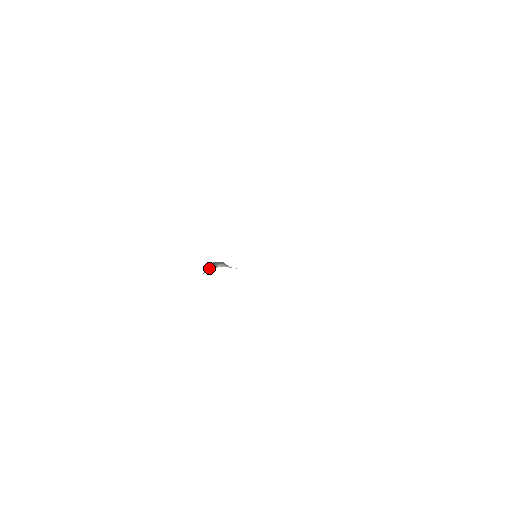
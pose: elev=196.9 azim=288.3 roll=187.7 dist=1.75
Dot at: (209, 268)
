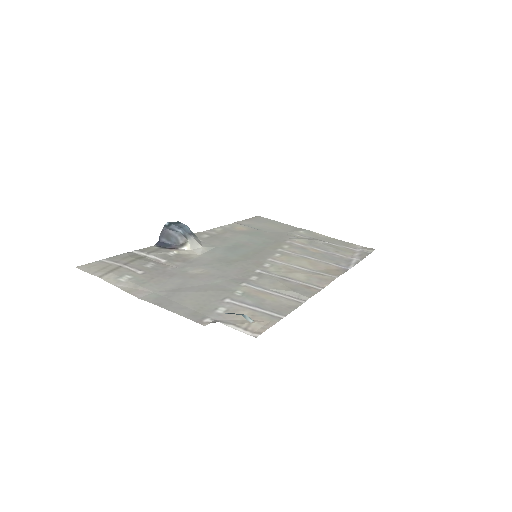
Dot at: (172, 240)
